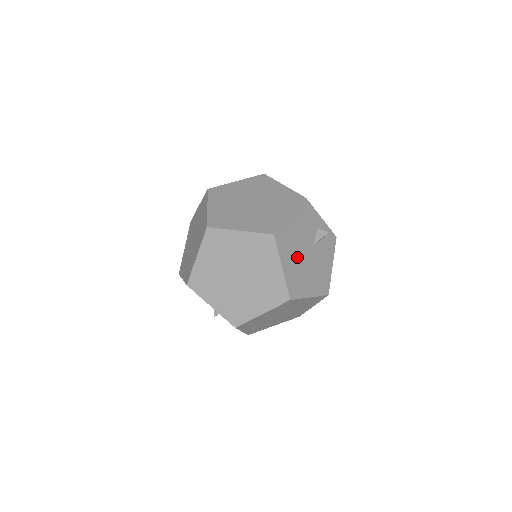
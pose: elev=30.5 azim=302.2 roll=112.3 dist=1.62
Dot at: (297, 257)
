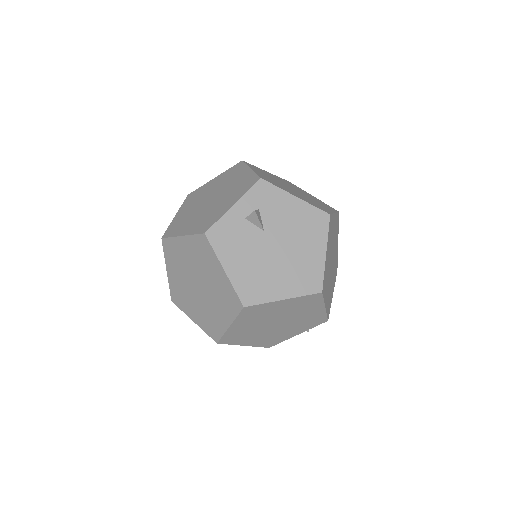
Dot at: (275, 268)
